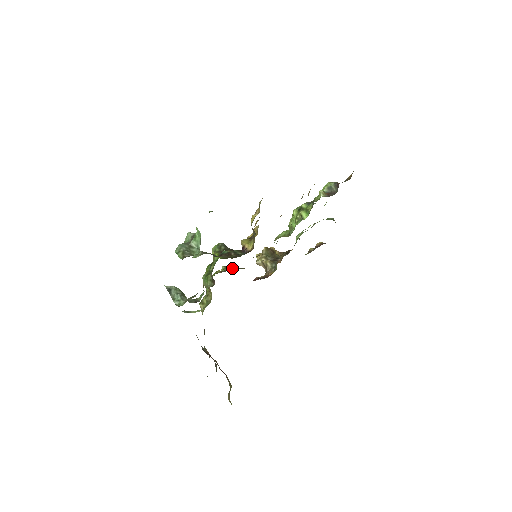
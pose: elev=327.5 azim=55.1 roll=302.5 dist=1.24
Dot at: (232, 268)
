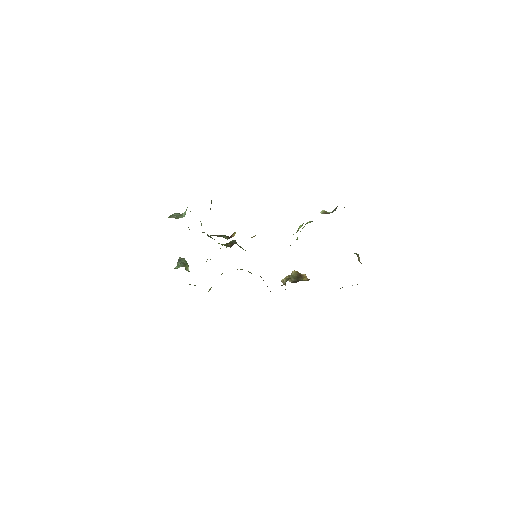
Dot at: occluded
